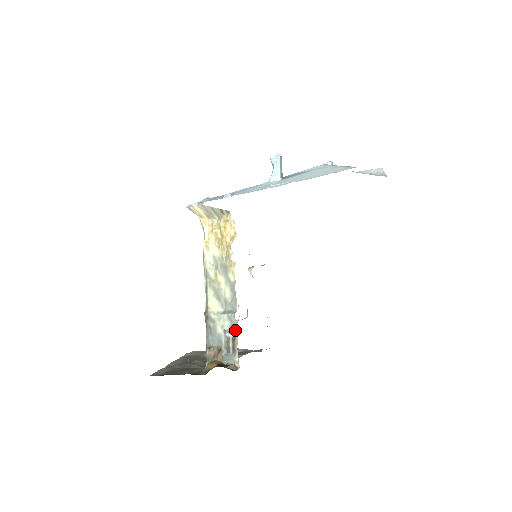
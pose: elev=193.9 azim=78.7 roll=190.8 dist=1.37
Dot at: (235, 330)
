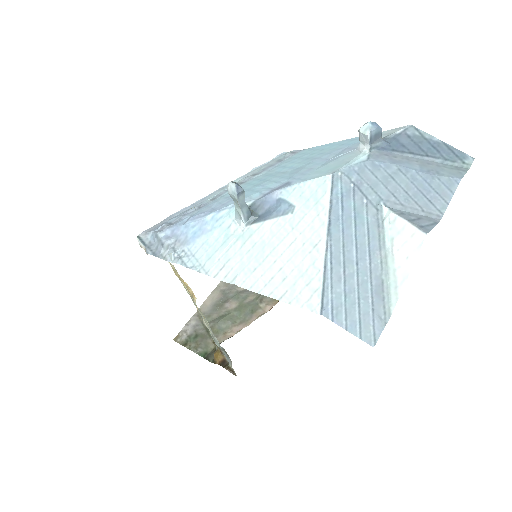
Dot at: occluded
